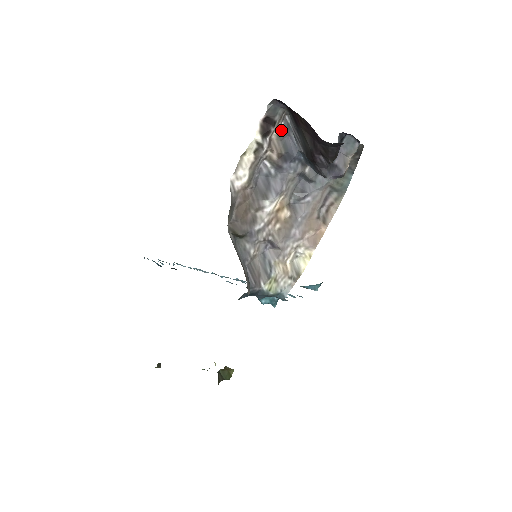
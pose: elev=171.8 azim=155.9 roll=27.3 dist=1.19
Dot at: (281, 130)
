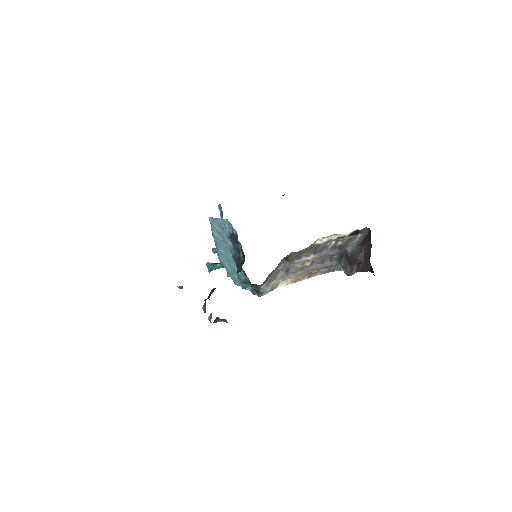
Dot at: (353, 237)
